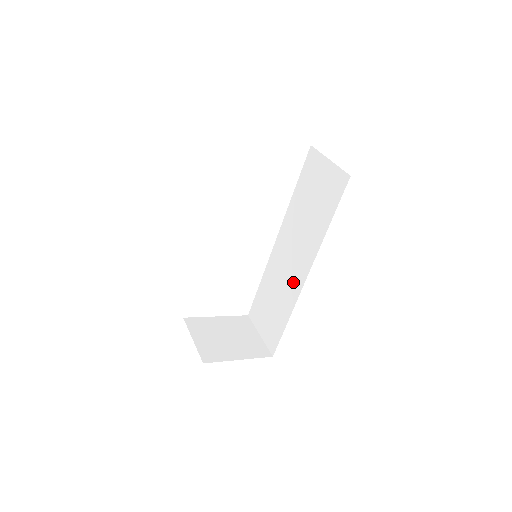
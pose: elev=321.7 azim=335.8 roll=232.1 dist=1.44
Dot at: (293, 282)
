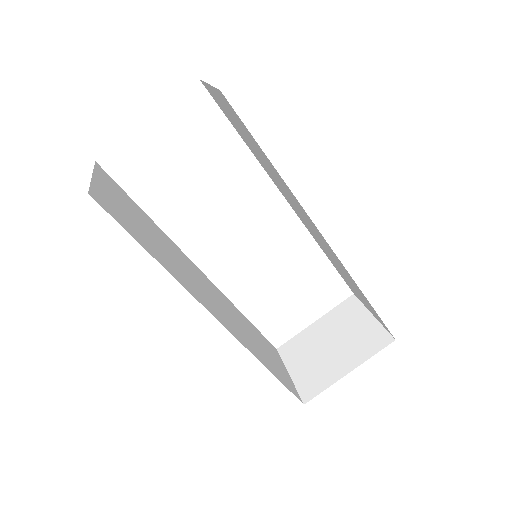
Dot at: (328, 249)
